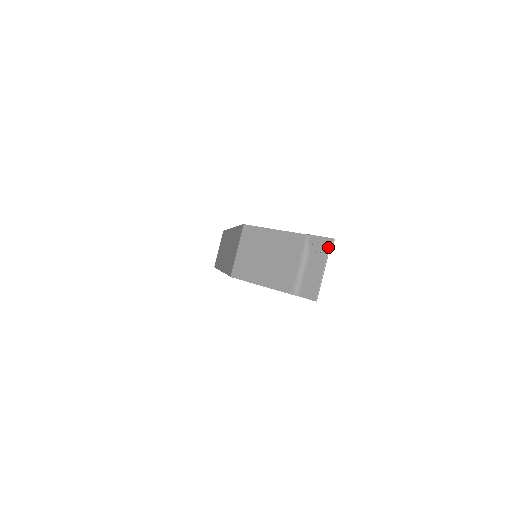
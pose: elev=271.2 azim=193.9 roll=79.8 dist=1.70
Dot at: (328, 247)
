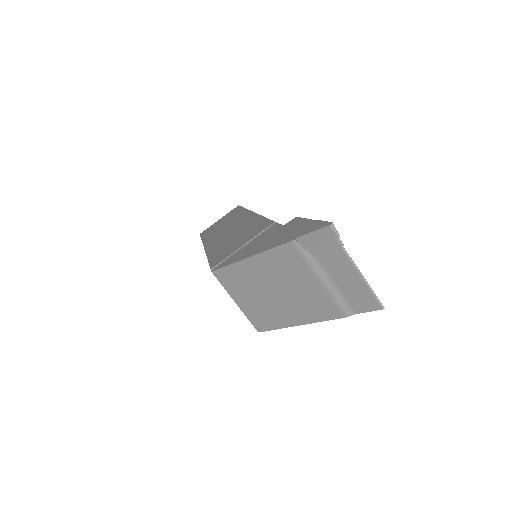
Dot at: (334, 239)
